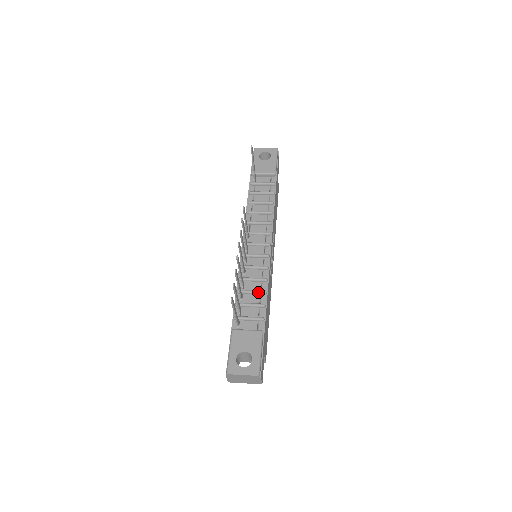
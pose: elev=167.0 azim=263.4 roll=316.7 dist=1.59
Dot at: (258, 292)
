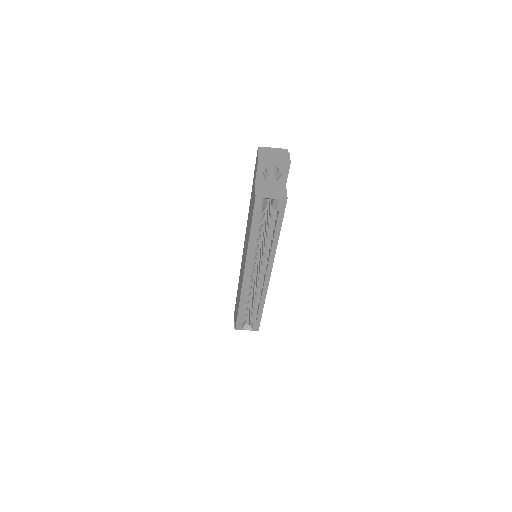
Dot at: occluded
